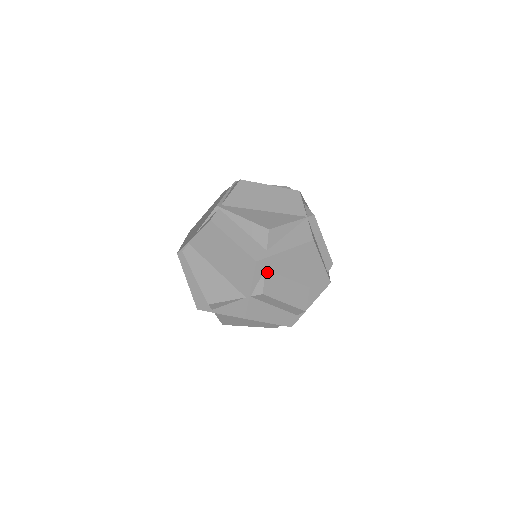
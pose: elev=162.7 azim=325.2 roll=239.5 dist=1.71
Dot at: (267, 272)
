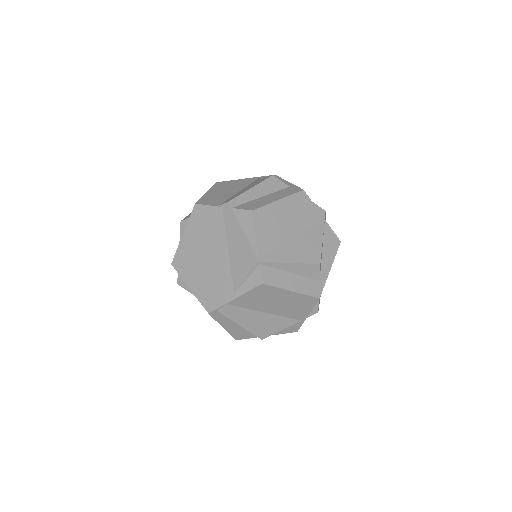
Dot at: occluded
